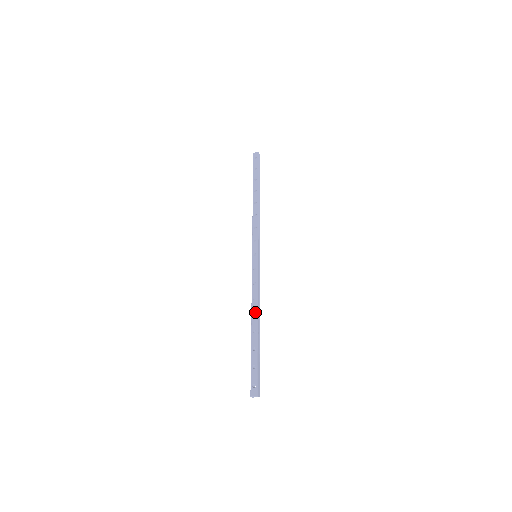
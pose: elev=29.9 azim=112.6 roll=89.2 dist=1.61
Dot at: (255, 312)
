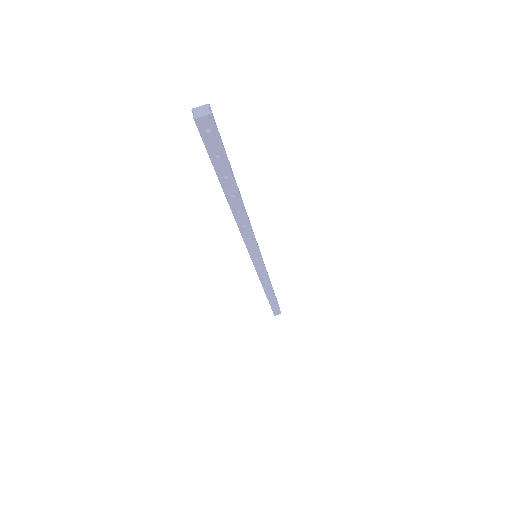
Dot at: occluded
